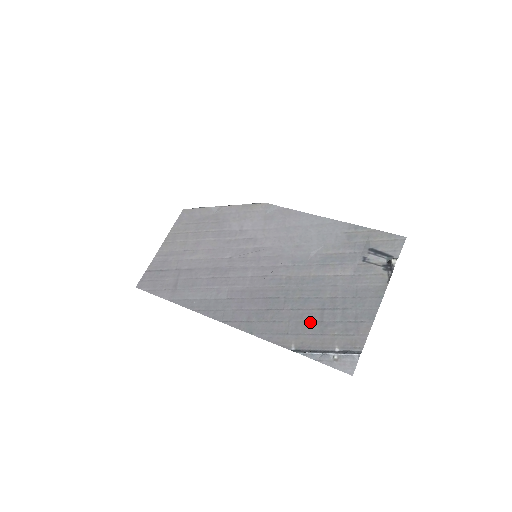
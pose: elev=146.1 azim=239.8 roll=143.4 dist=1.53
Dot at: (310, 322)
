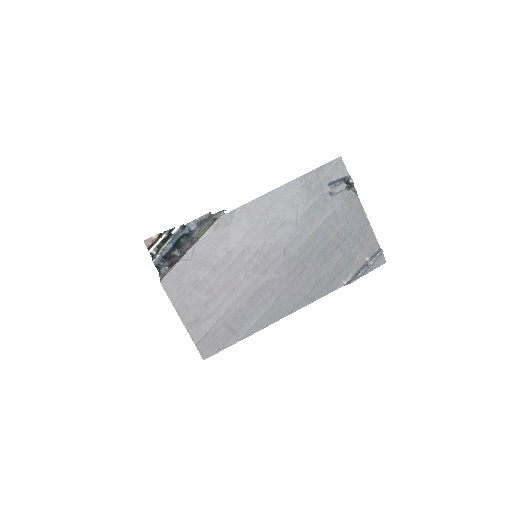
Dot at: (339, 261)
